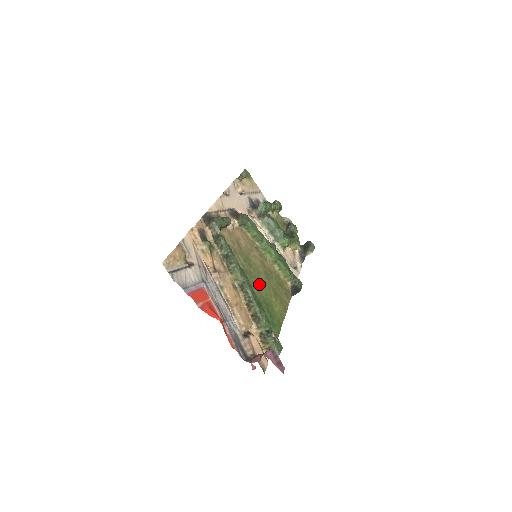
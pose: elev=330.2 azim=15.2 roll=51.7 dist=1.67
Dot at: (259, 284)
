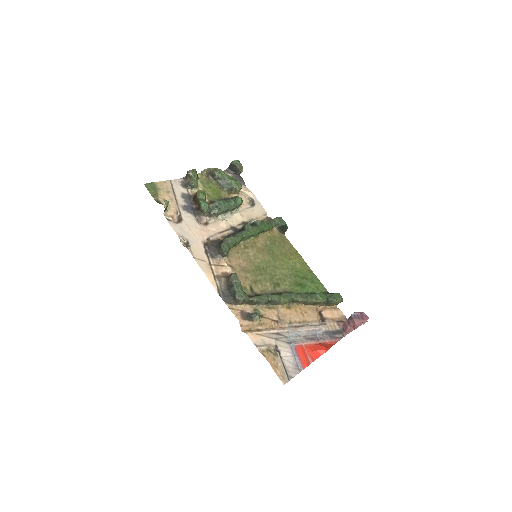
Dot at: (280, 271)
